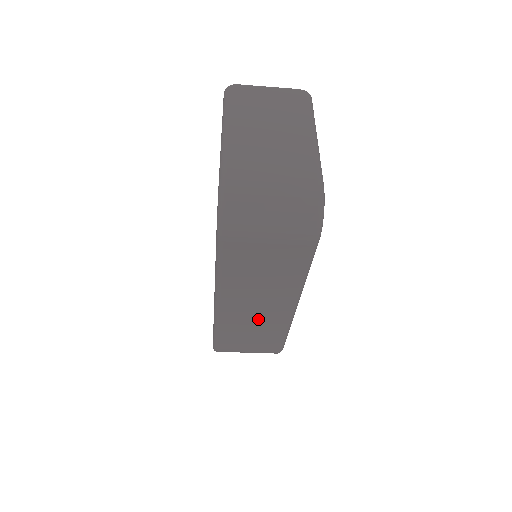
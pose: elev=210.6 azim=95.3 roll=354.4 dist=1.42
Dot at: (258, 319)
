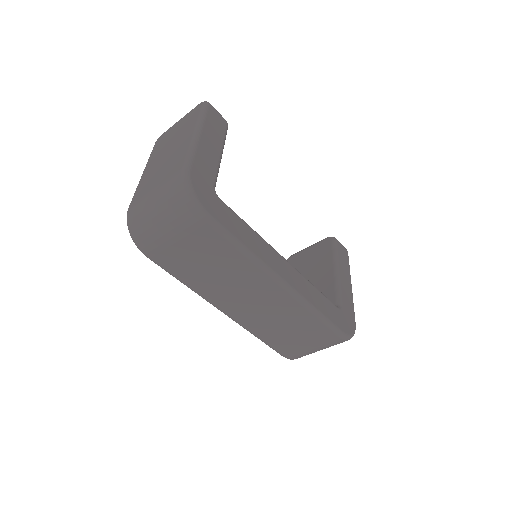
Dot at: (271, 312)
